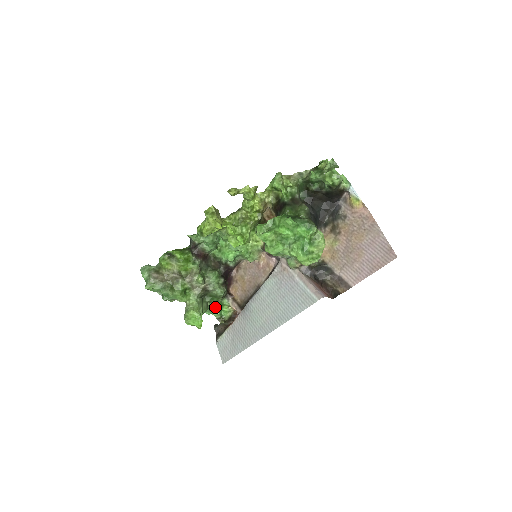
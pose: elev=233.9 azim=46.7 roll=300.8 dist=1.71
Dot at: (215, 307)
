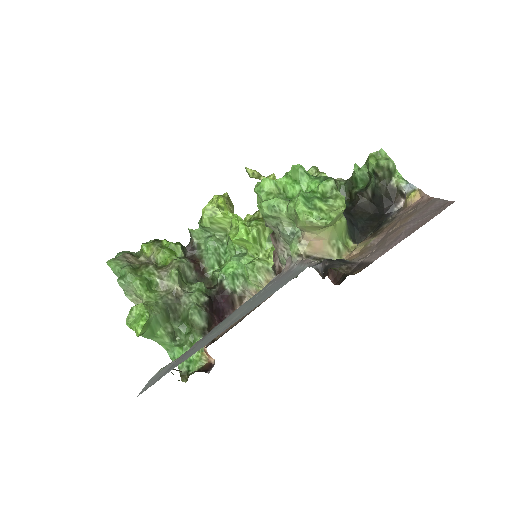
Dot at: (184, 348)
